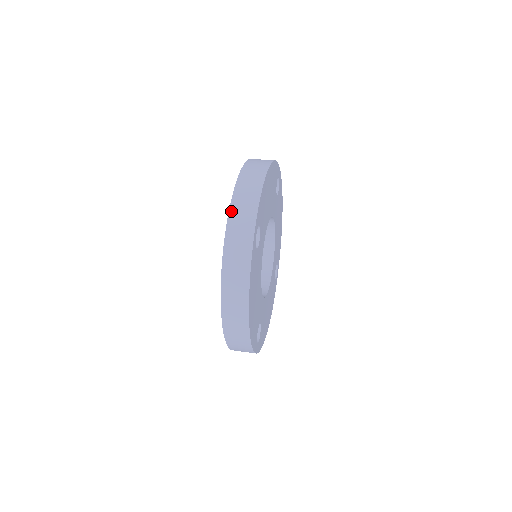
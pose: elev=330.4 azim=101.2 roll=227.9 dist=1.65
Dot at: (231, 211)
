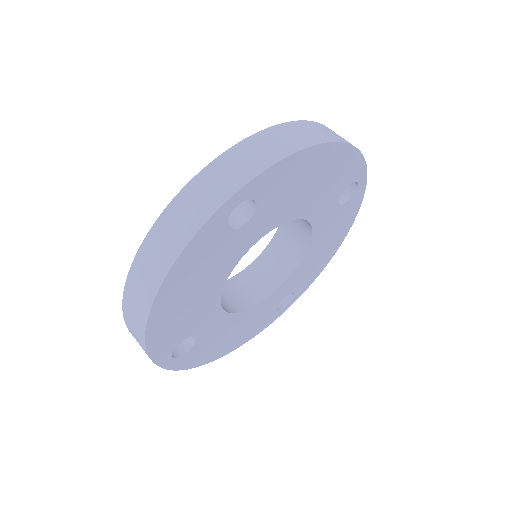
Dot at: (228, 153)
